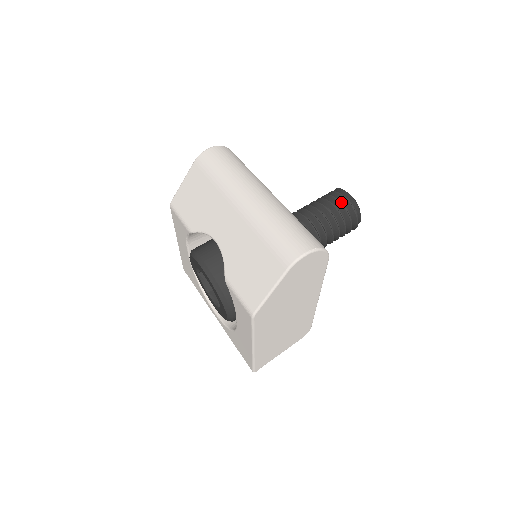
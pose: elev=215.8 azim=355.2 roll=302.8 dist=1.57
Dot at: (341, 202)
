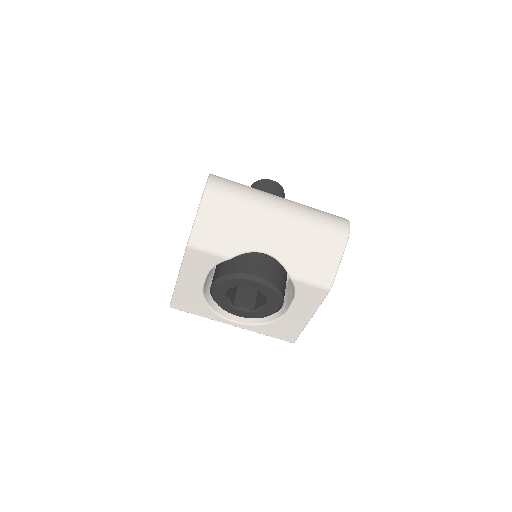
Dot at: occluded
